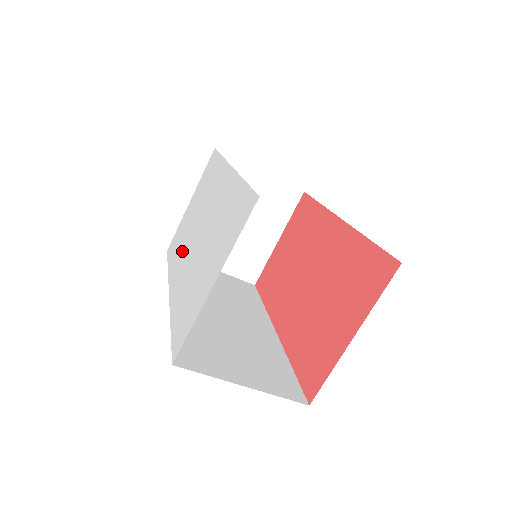
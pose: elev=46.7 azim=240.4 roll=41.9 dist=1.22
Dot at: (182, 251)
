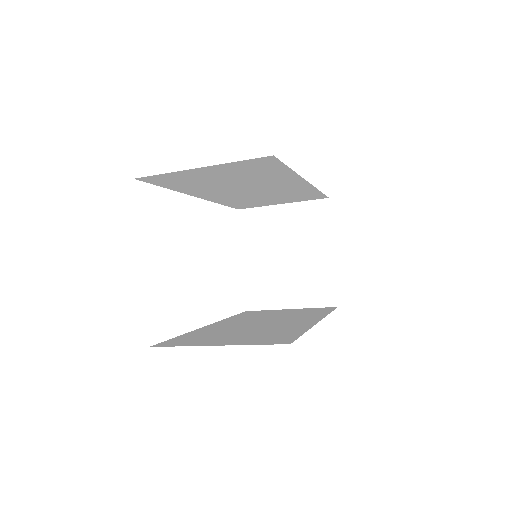
Dot at: occluded
